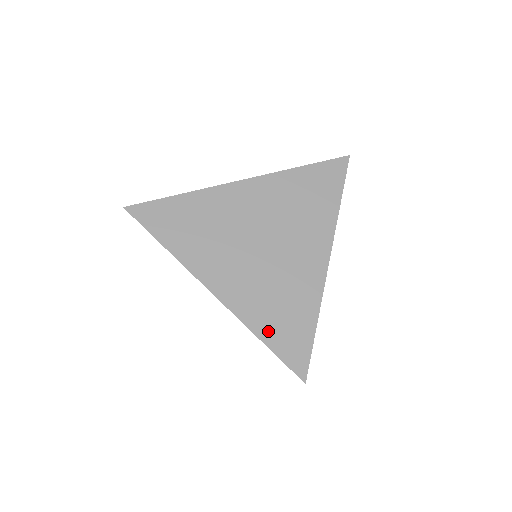
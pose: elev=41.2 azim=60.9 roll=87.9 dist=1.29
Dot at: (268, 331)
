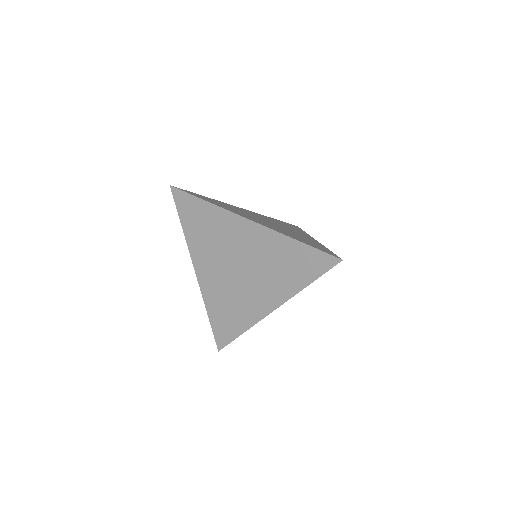
Dot at: (299, 240)
